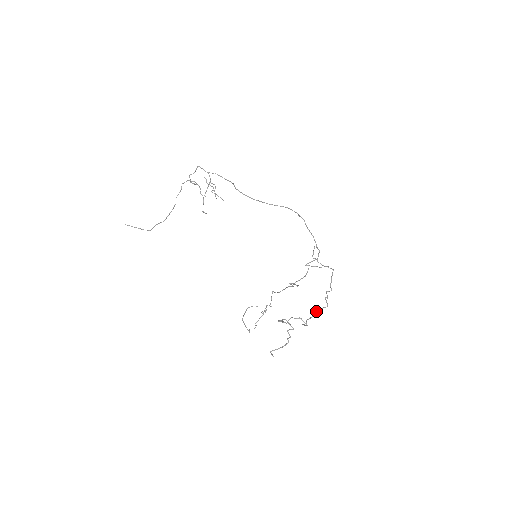
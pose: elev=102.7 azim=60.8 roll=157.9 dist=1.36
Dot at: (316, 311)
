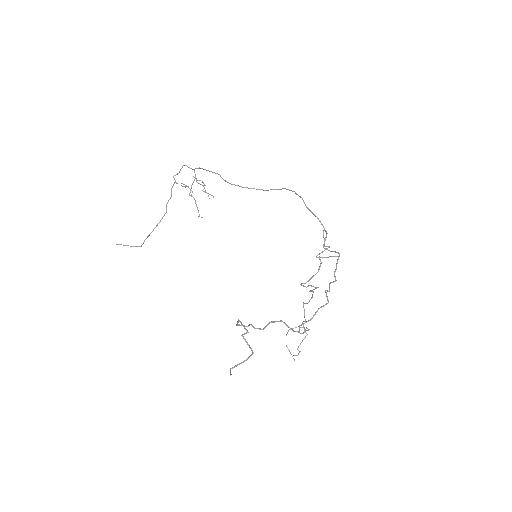
Dot at: occluded
